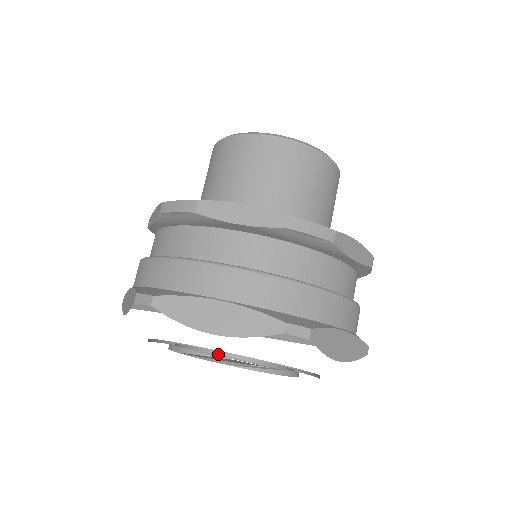
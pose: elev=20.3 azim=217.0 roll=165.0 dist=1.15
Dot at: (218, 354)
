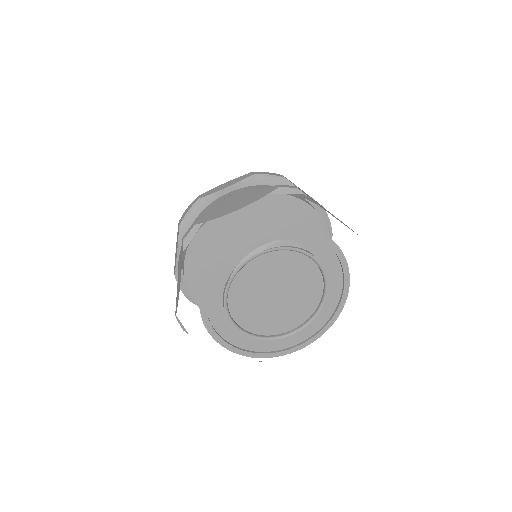
Dot at: (270, 337)
